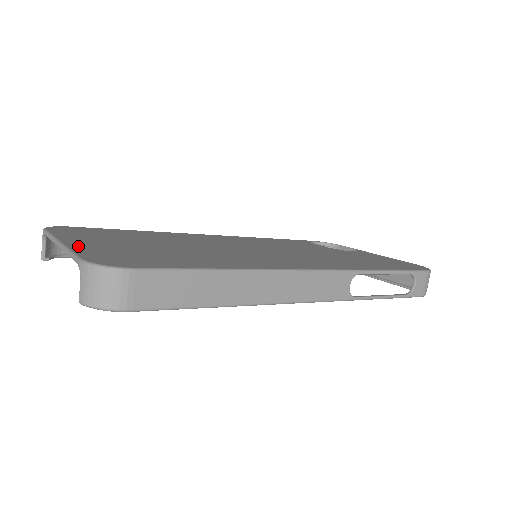
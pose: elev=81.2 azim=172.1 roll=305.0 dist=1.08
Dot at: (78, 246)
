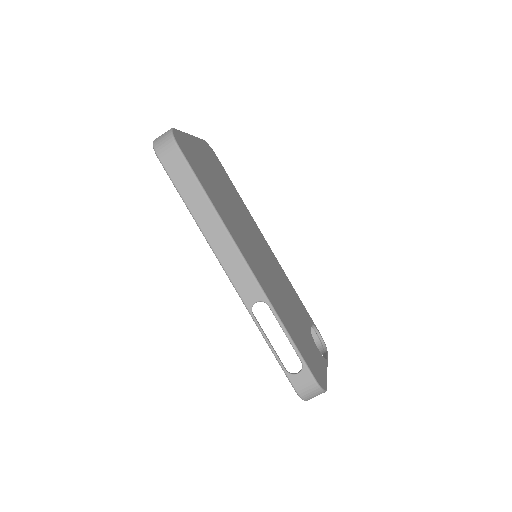
Dot at: (190, 139)
